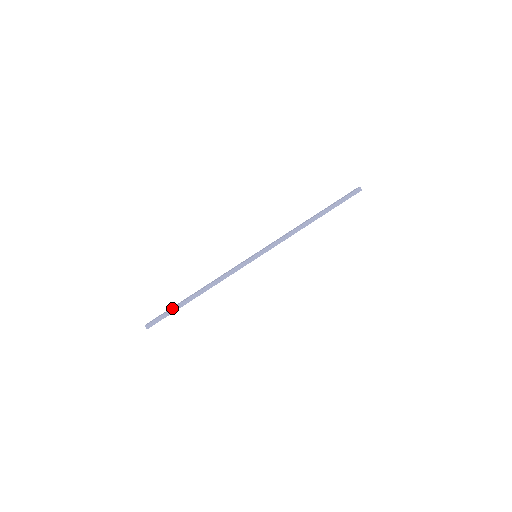
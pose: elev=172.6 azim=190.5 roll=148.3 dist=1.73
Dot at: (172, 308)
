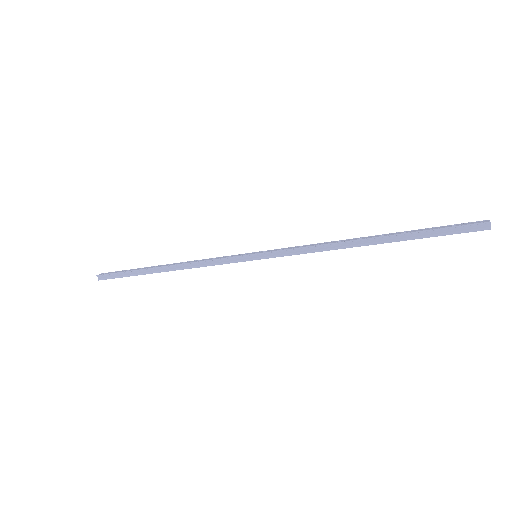
Dot at: (130, 270)
